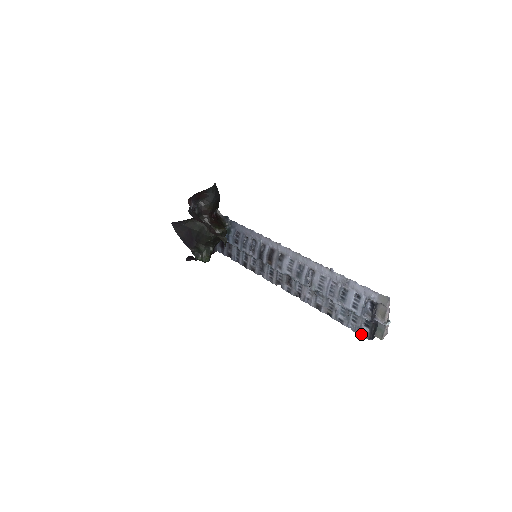
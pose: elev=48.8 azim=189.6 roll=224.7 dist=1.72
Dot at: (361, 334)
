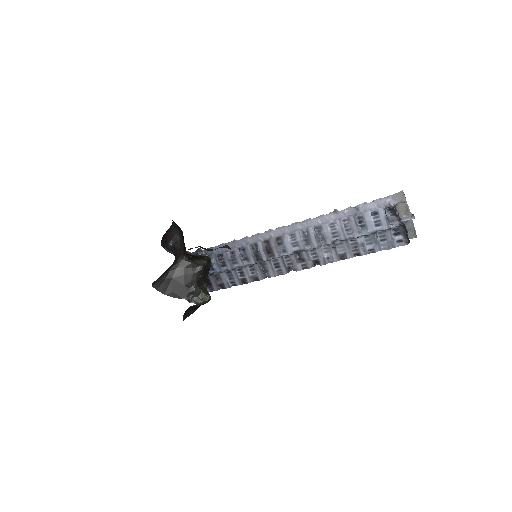
Dot at: (397, 246)
